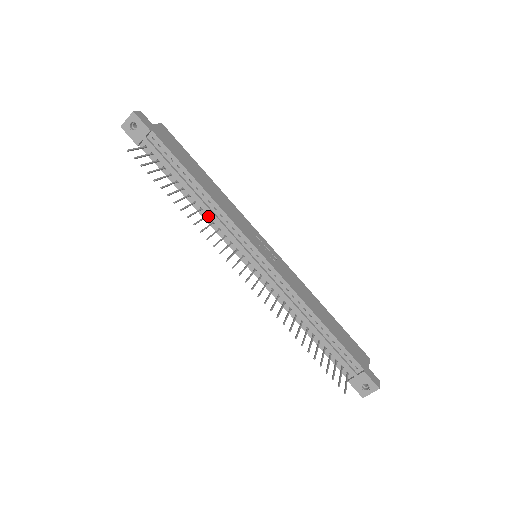
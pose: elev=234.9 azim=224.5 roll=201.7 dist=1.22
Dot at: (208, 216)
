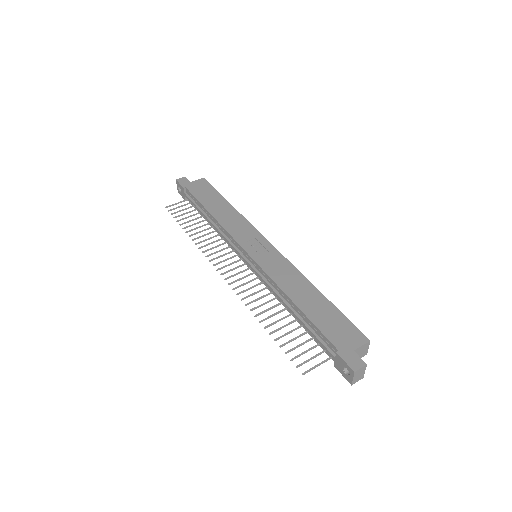
Dot at: occluded
